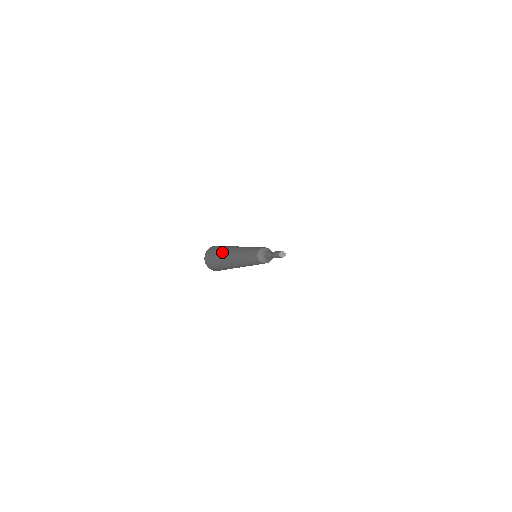
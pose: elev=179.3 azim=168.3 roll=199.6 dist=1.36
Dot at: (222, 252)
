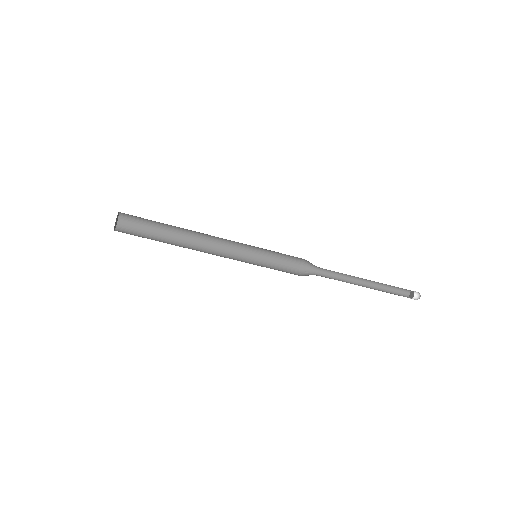
Dot at: (160, 241)
